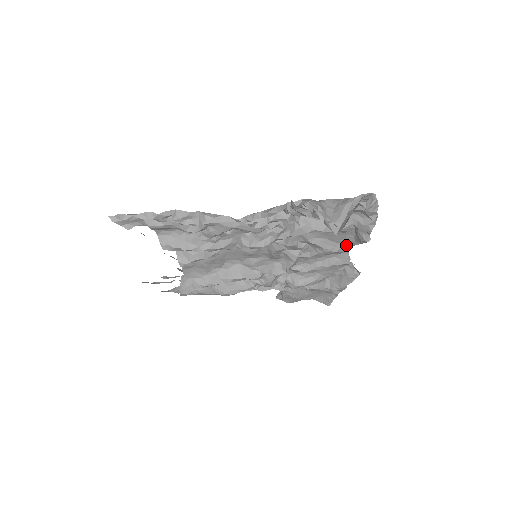
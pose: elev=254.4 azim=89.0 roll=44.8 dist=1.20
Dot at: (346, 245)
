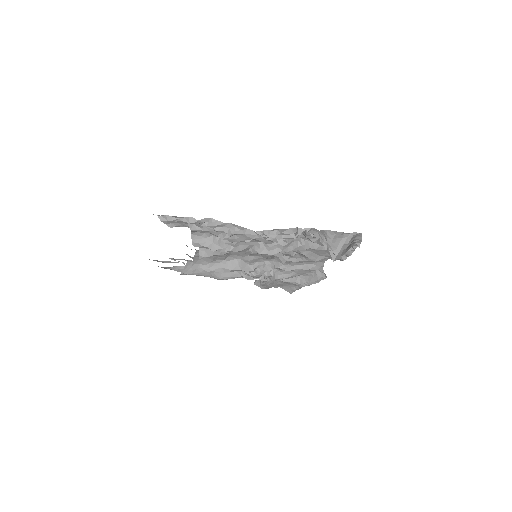
Dot at: (325, 258)
